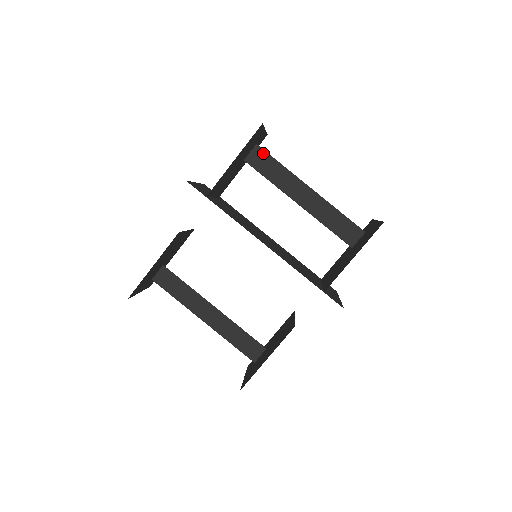
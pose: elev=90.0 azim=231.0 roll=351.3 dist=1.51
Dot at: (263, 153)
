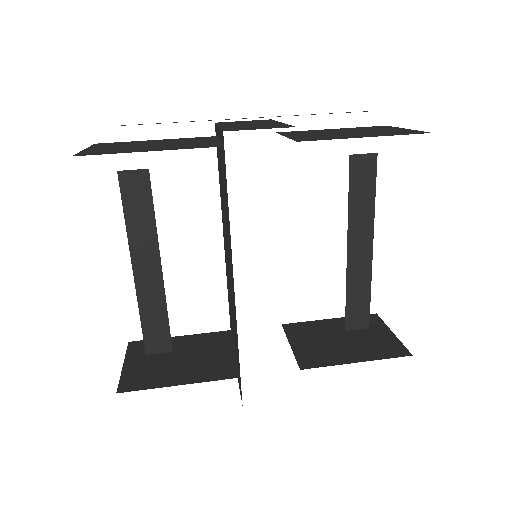
Dot at: (373, 169)
